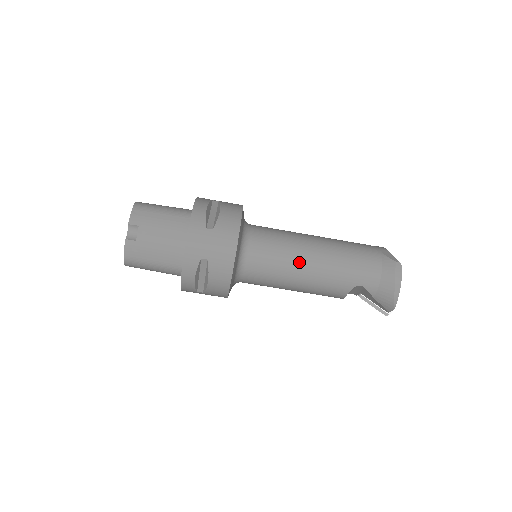
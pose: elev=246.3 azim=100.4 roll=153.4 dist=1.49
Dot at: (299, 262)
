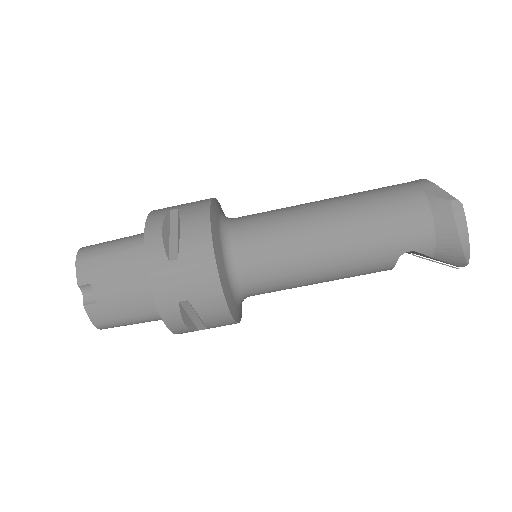
Dot at: (311, 253)
